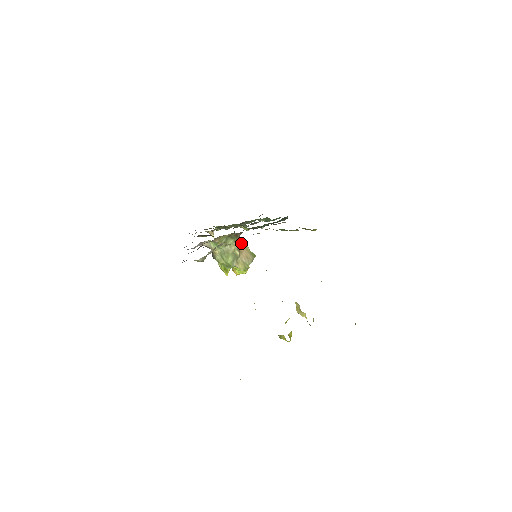
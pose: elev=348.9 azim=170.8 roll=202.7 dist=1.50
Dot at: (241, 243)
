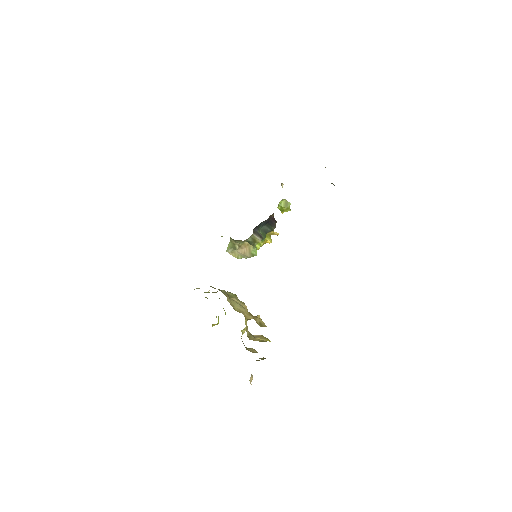
Dot at: (247, 242)
